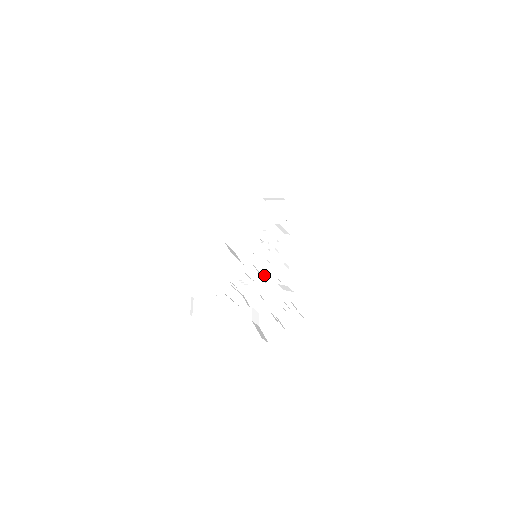
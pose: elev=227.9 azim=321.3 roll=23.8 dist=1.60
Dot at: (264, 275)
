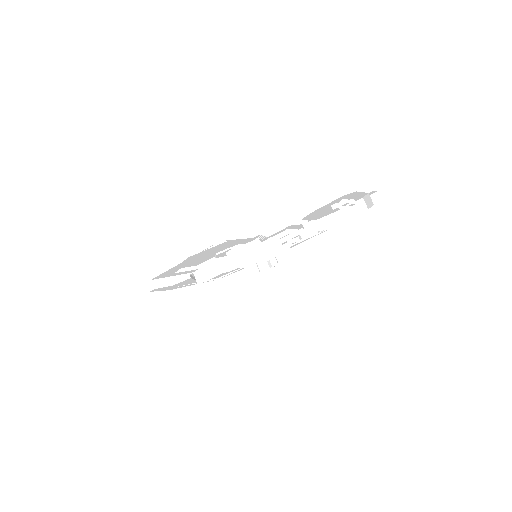
Dot at: (286, 240)
